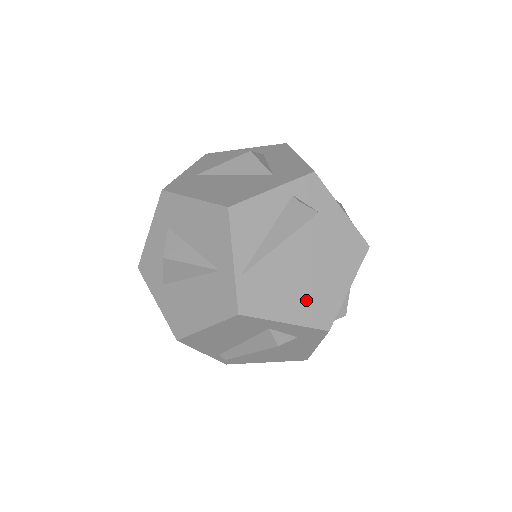
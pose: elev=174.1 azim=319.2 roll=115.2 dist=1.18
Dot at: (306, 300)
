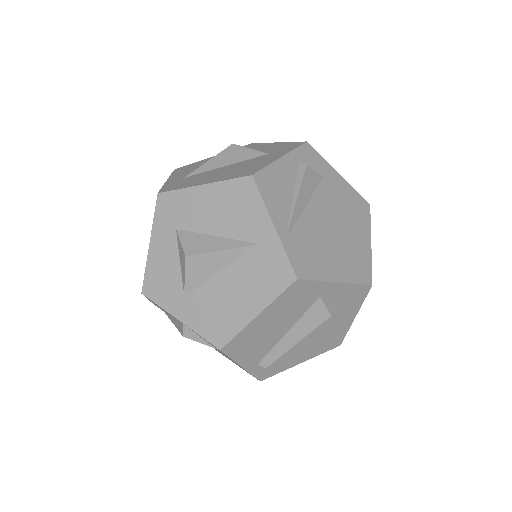
Dot at: (344, 258)
